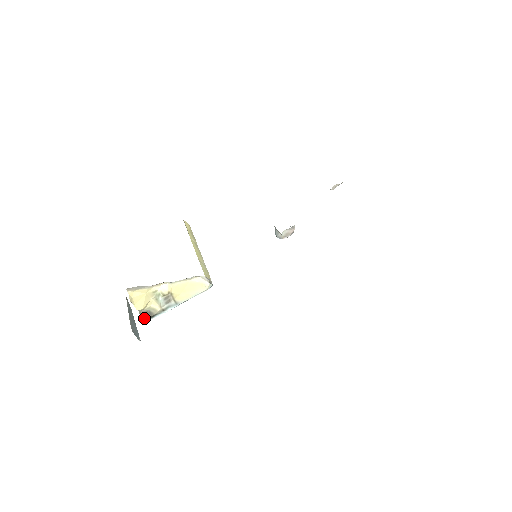
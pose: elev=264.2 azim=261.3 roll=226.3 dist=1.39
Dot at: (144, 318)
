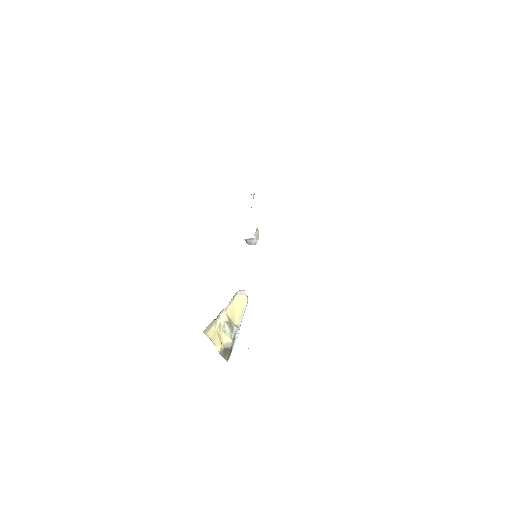
Dot at: (226, 356)
